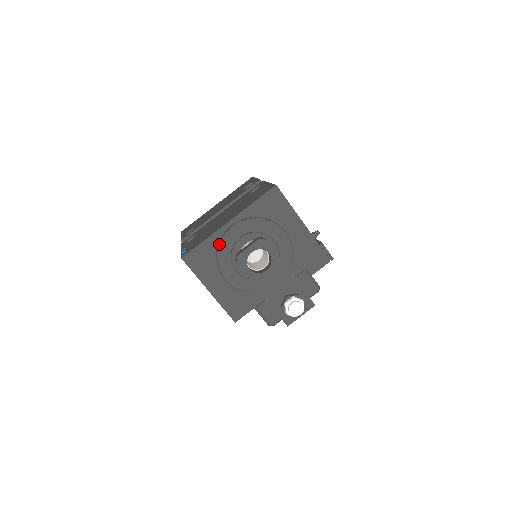
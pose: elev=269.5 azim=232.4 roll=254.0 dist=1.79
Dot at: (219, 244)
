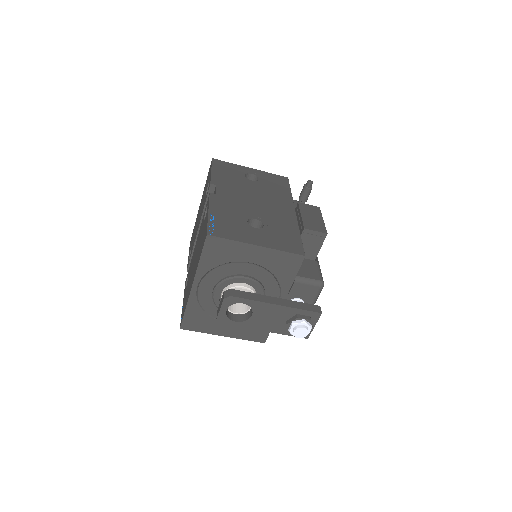
Dot at: (200, 304)
